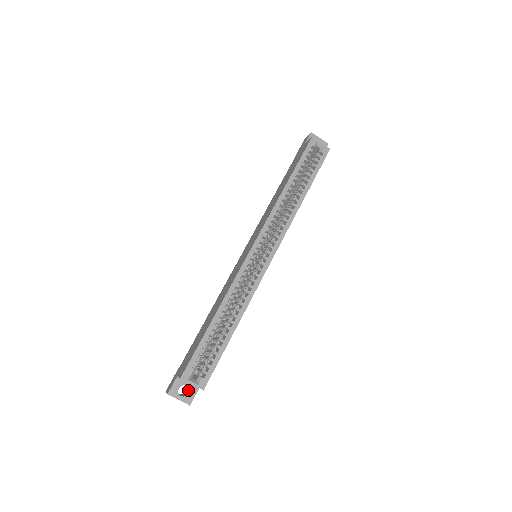
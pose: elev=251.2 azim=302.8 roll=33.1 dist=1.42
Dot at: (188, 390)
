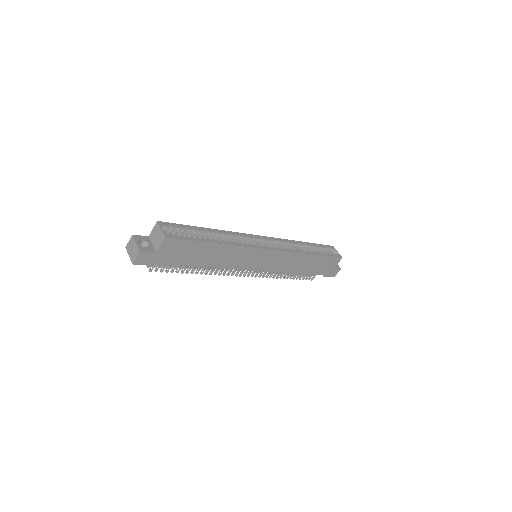
Dot at: (146, 249)
